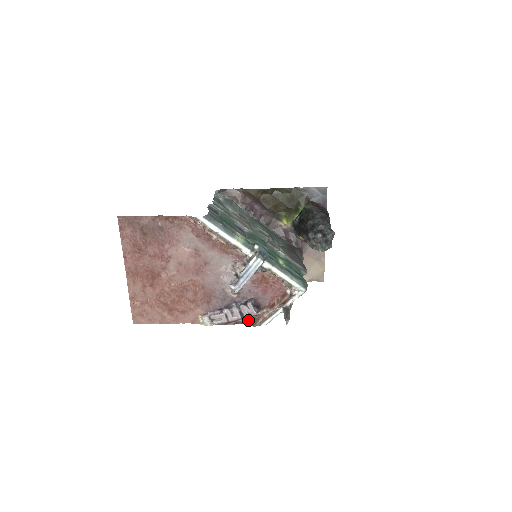
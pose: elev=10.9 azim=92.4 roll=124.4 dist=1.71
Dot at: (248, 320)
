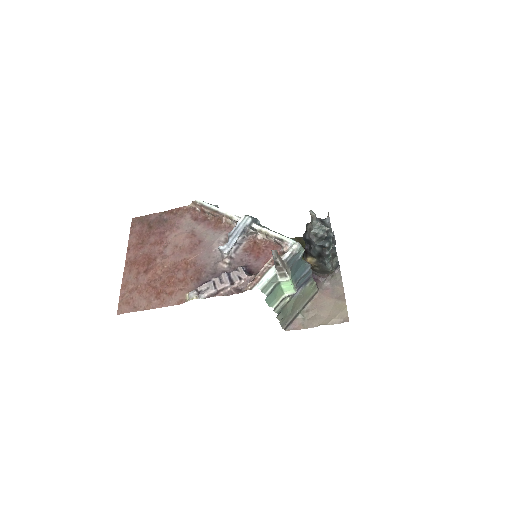
Dot at: (239, 291)
